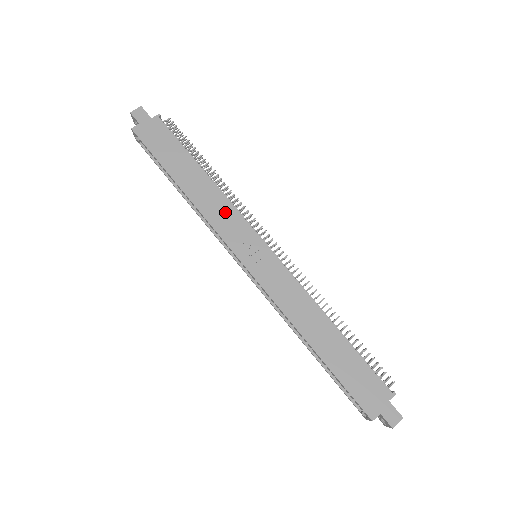
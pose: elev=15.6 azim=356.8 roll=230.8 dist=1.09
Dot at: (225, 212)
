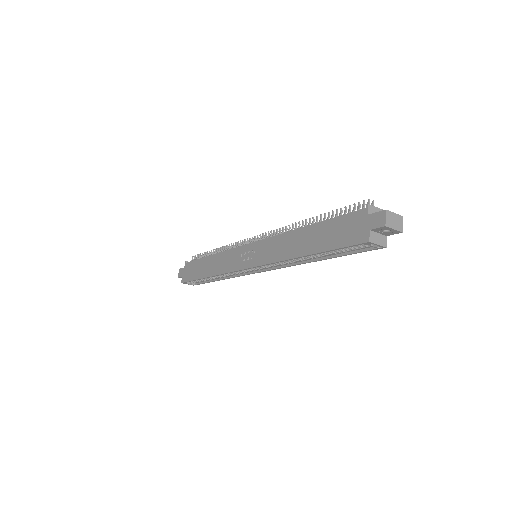
Dot at: (226, 258)
